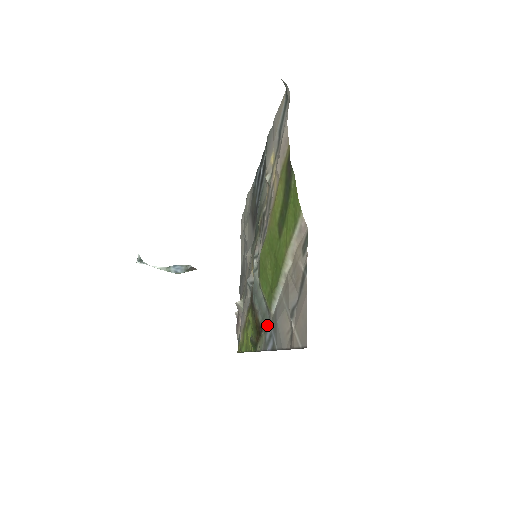
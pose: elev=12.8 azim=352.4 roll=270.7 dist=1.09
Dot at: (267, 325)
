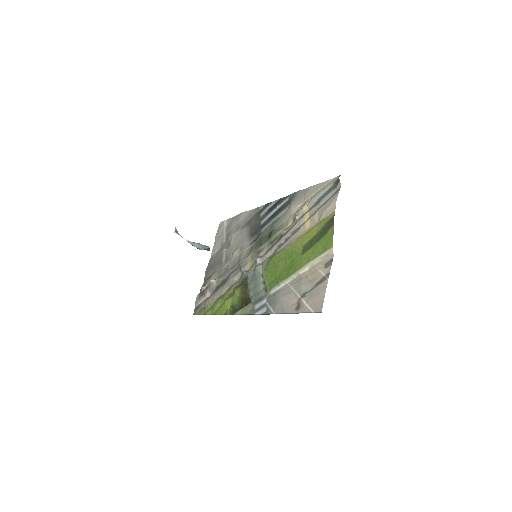
Dot at: (259, 300)
